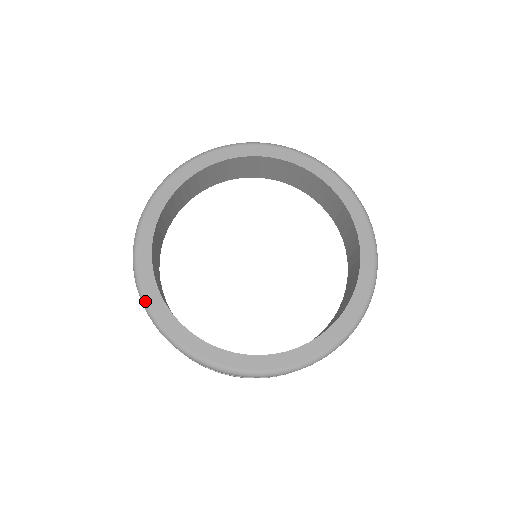
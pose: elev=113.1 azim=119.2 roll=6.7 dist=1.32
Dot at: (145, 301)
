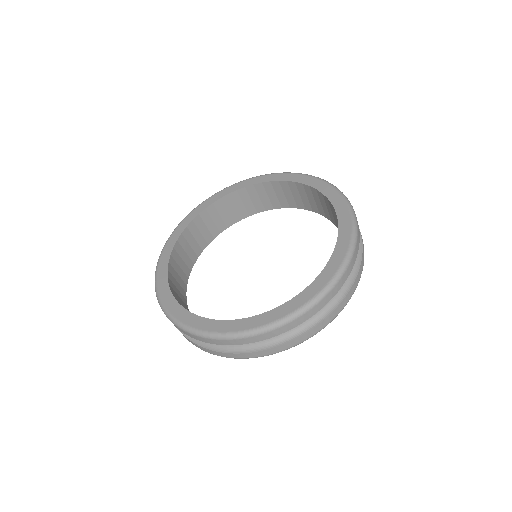
Dot at: (159, 299)
